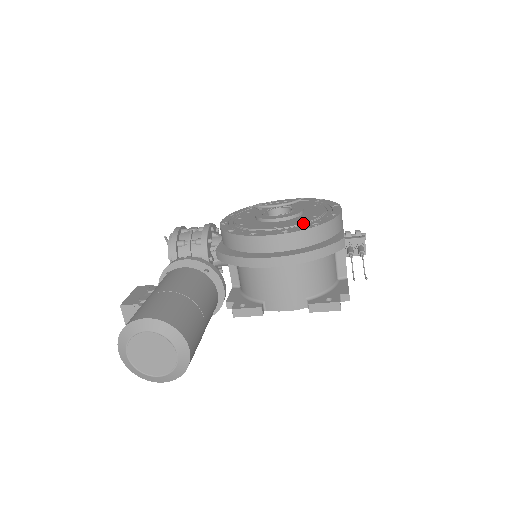
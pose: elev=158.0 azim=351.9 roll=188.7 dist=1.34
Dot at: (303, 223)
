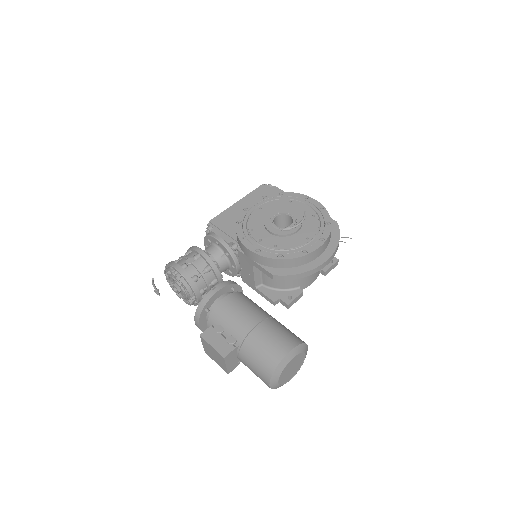
Dot at: (319, 226)
